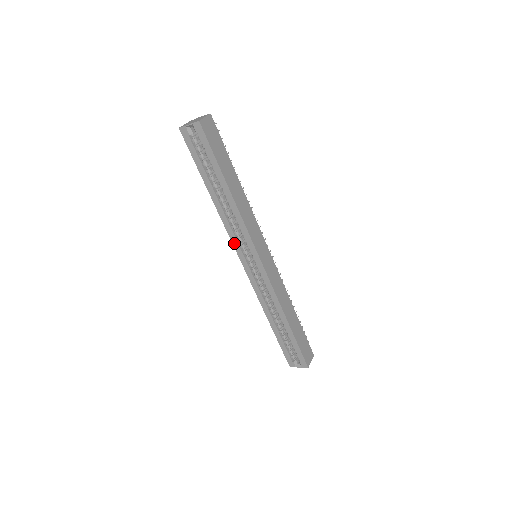
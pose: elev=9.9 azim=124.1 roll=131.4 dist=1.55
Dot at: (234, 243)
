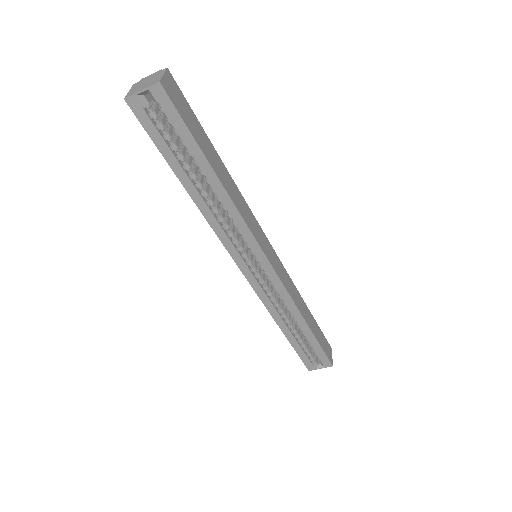
Dot at: (228, 248)
